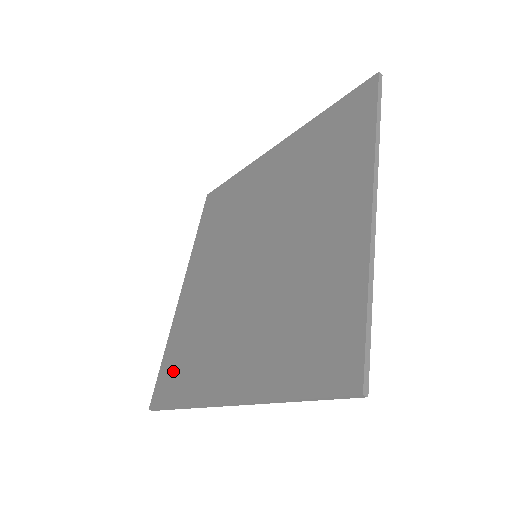
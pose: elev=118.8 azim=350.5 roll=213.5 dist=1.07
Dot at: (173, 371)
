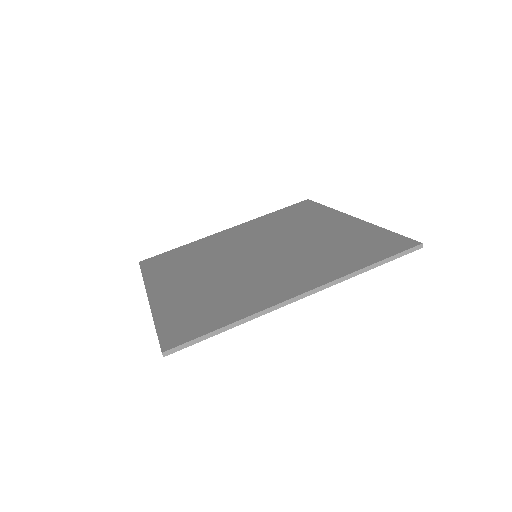
Dot at: (166, 259)
